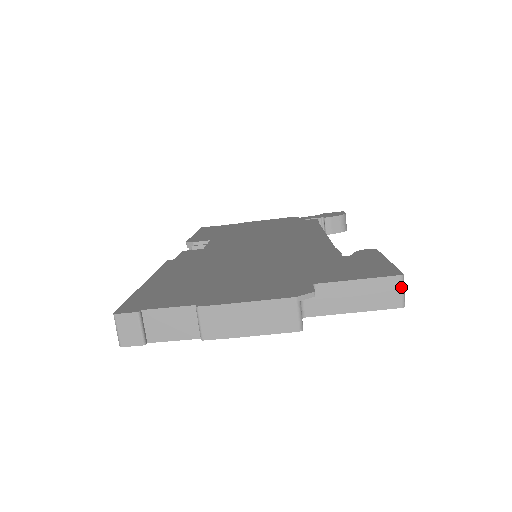
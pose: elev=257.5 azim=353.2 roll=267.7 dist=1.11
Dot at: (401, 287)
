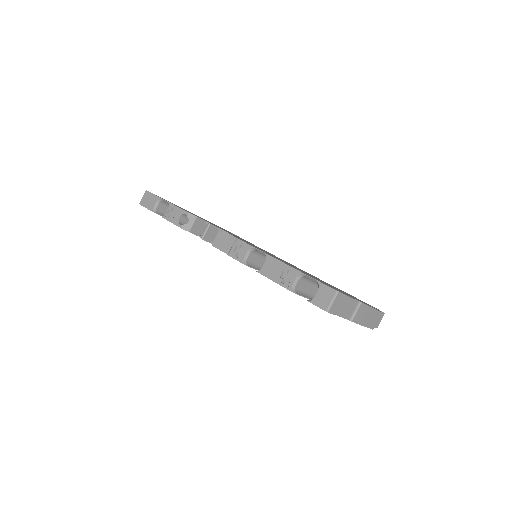
Dot at: occluded
